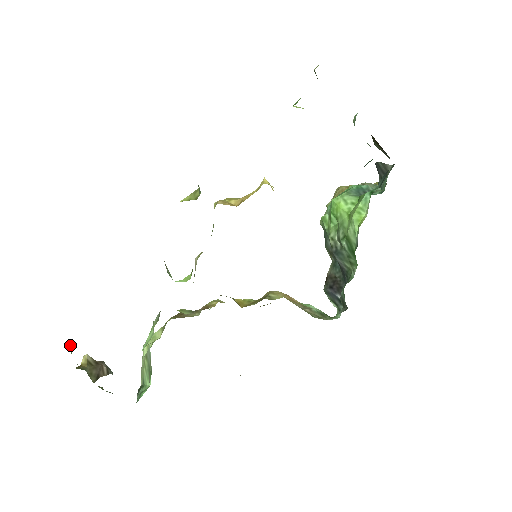
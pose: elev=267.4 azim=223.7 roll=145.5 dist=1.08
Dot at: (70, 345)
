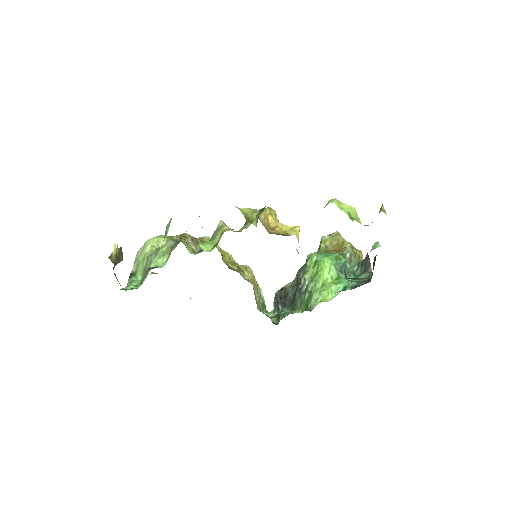
Dot at: occluded
